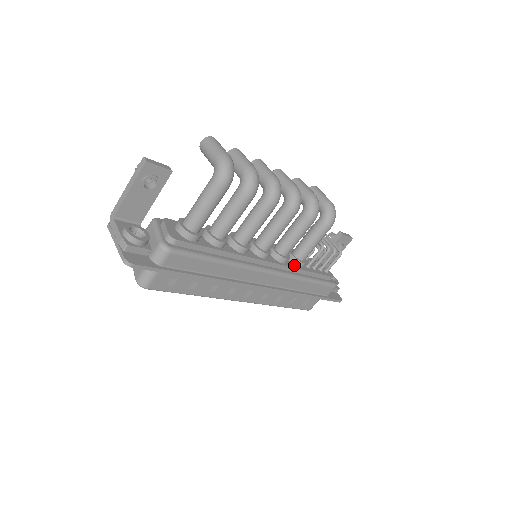
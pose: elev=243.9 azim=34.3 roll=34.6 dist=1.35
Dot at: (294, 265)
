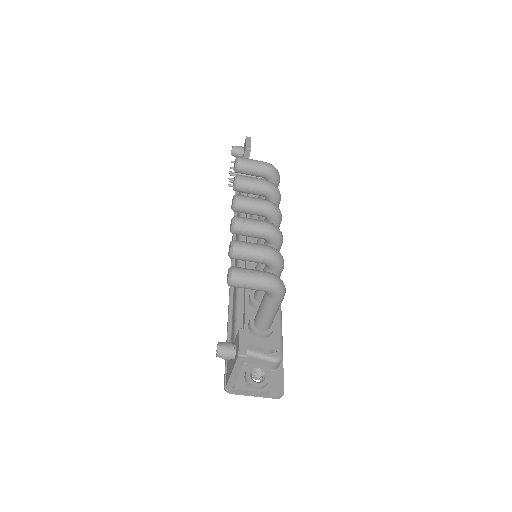
Dot at: occluded
